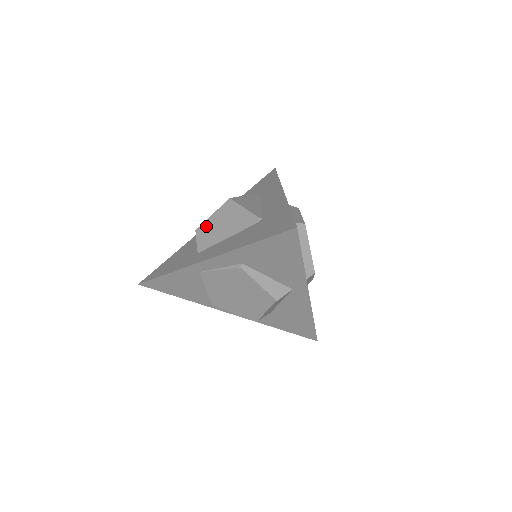
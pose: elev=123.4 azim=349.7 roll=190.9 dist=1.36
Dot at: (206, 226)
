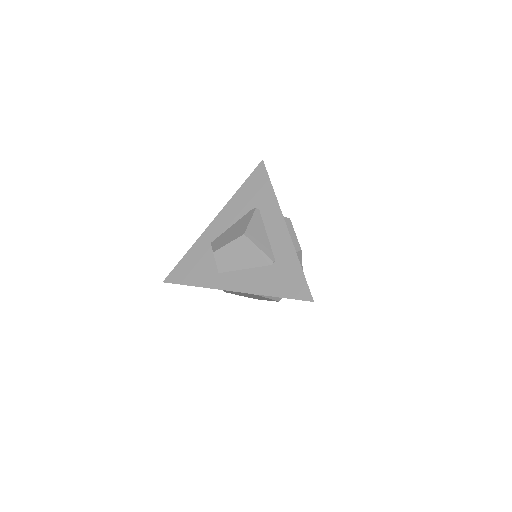
Dot at: (224, 252)
